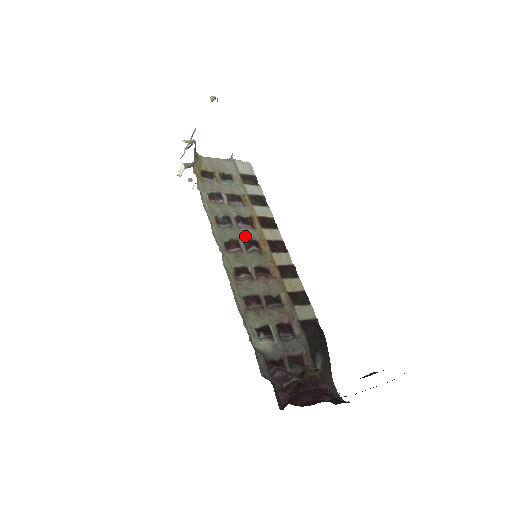
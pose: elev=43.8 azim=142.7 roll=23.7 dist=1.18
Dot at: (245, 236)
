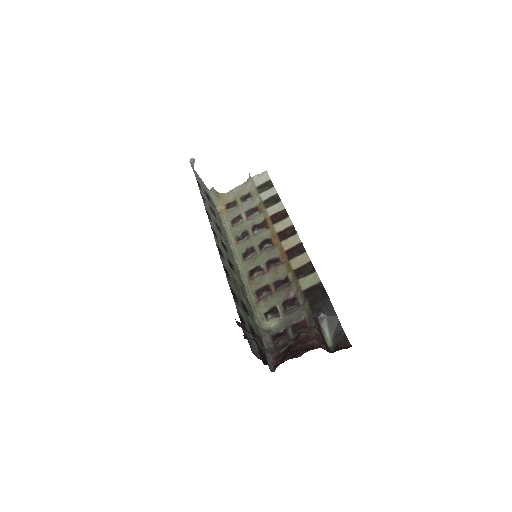
Dot at: (259, 240)
